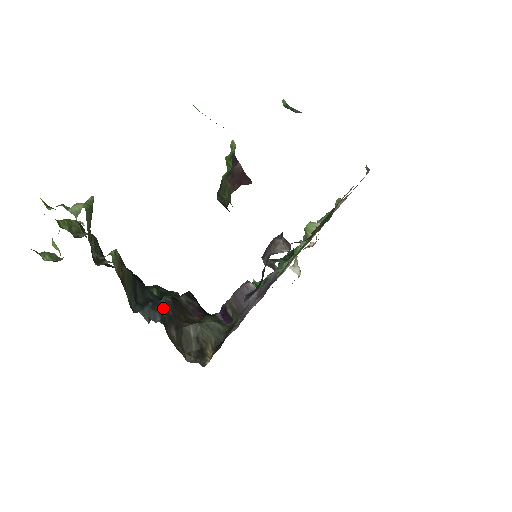
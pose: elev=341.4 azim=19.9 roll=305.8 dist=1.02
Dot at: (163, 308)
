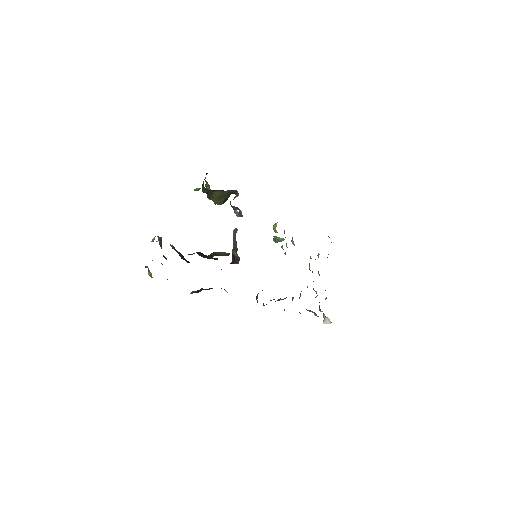
Dot at: occluded
